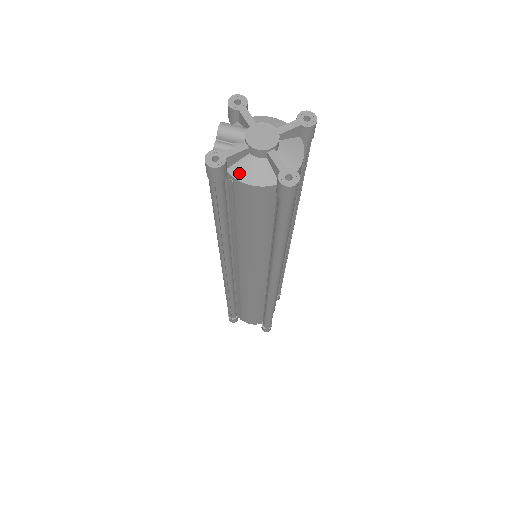
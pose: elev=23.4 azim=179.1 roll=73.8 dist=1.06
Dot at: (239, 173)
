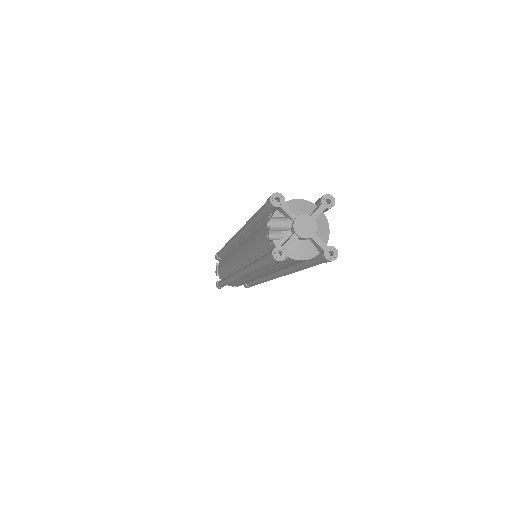
Dot at: (293, 254)
